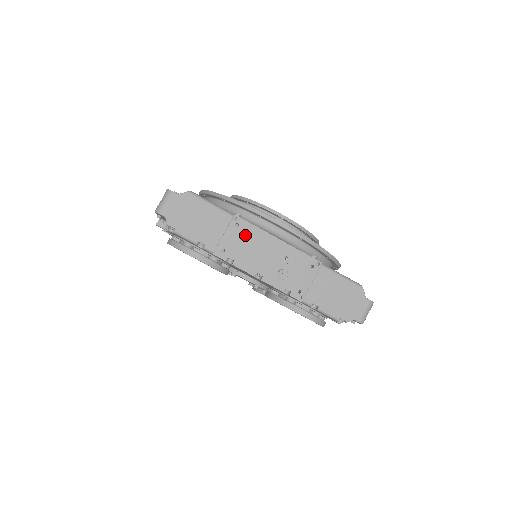
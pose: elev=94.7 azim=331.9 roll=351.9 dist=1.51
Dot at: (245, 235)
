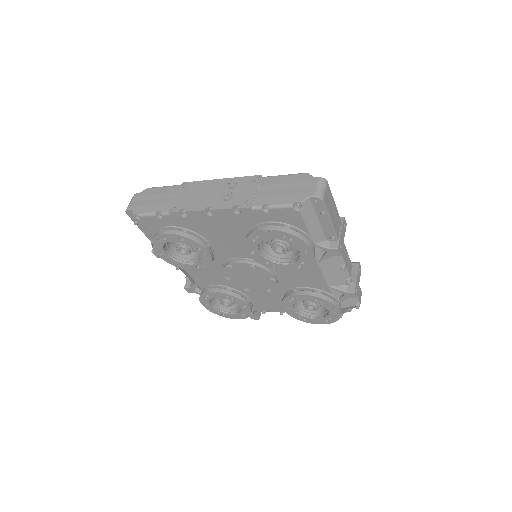
Dot at: (192, 190)
